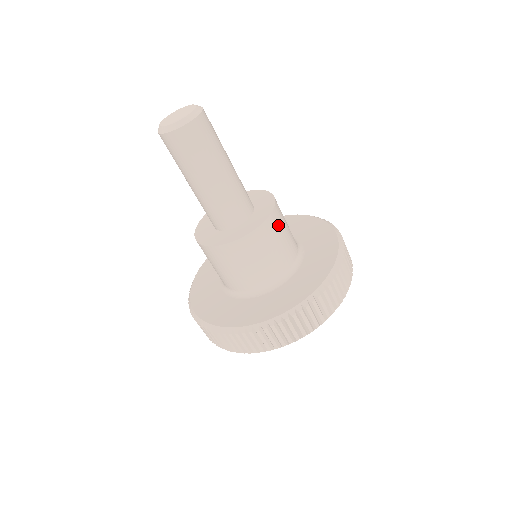
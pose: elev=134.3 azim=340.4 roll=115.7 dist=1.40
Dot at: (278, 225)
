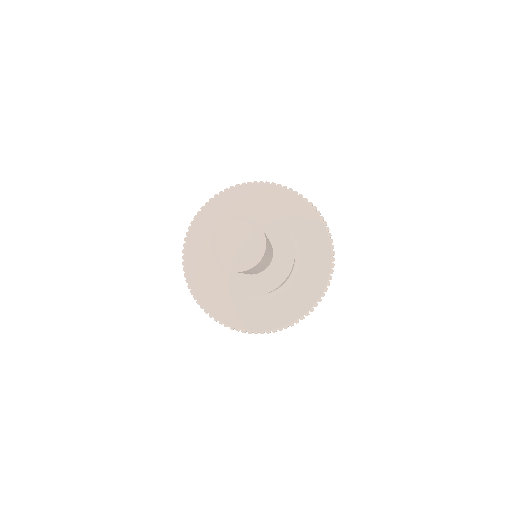
Dot at: occluded
